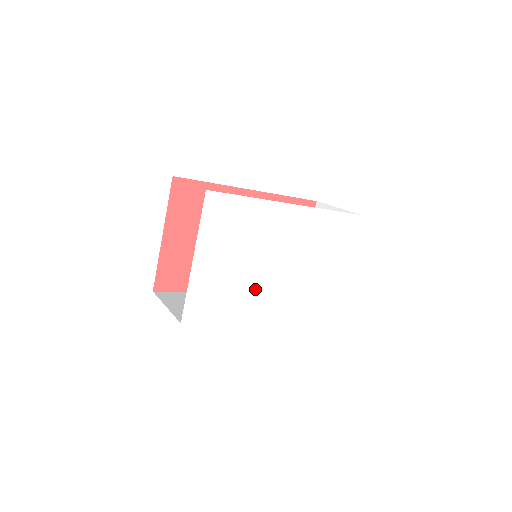
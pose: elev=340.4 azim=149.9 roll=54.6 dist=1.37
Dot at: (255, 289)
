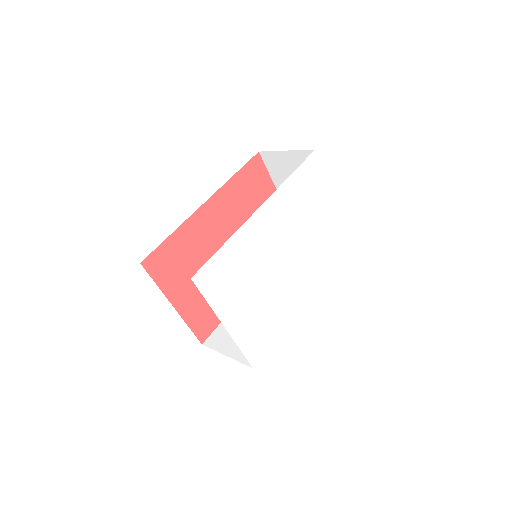
Dot at: (281, 291)
